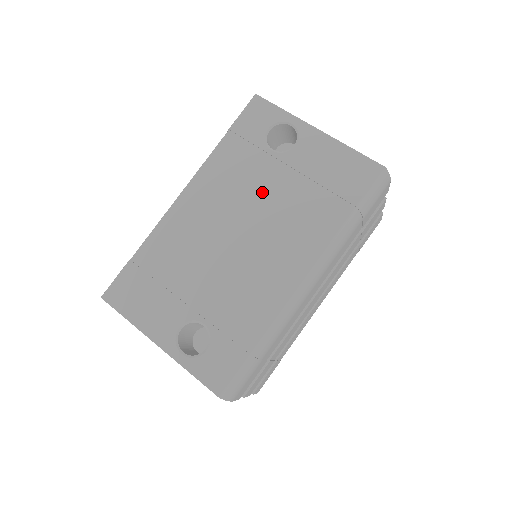
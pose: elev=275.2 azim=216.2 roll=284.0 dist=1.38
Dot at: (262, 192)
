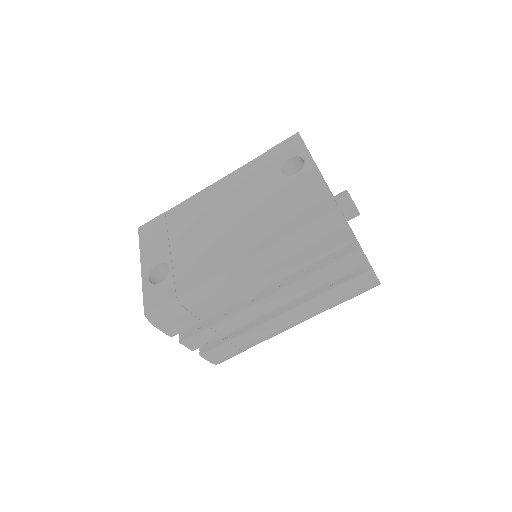
Dot at: (256, 198)
